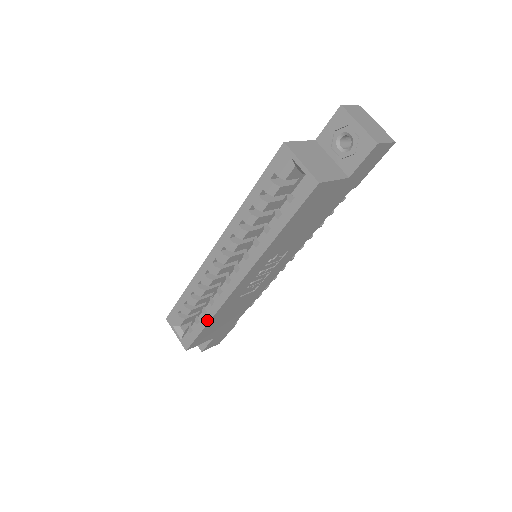
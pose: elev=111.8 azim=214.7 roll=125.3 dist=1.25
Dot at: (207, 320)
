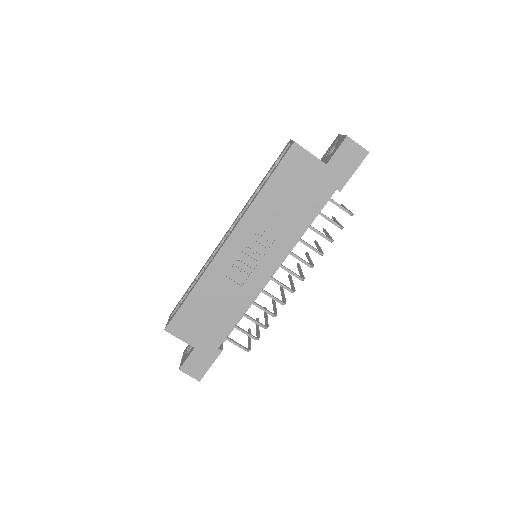
Dot at: (192, 288)
